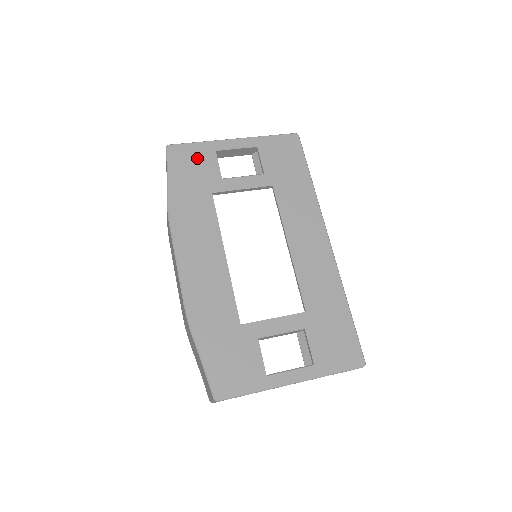
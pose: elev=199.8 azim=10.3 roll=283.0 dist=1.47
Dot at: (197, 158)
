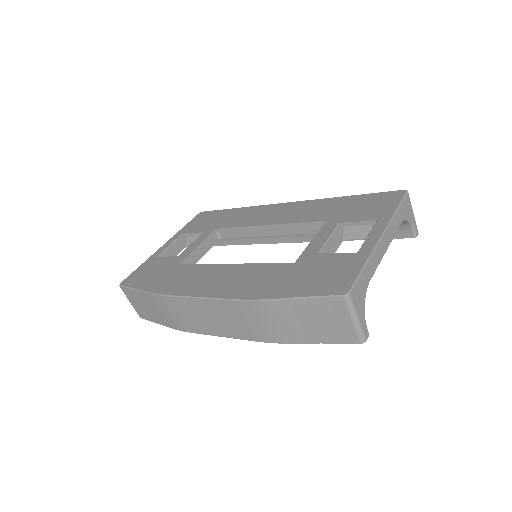
Dot at: (148, 268)
